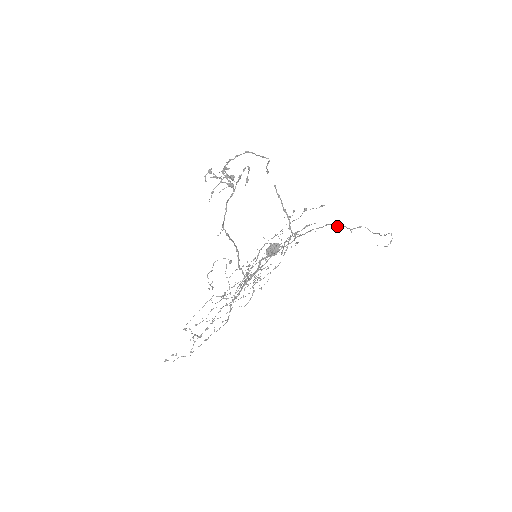
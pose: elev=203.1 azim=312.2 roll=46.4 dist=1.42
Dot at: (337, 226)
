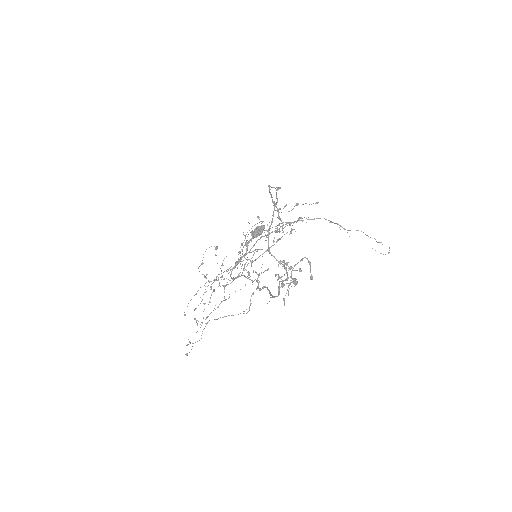
Dot at: (331, 222)
